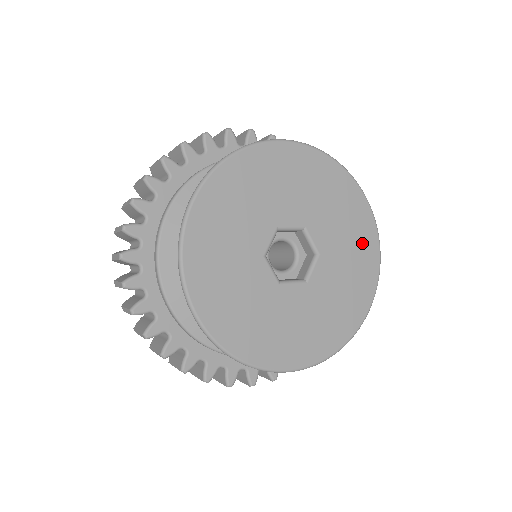
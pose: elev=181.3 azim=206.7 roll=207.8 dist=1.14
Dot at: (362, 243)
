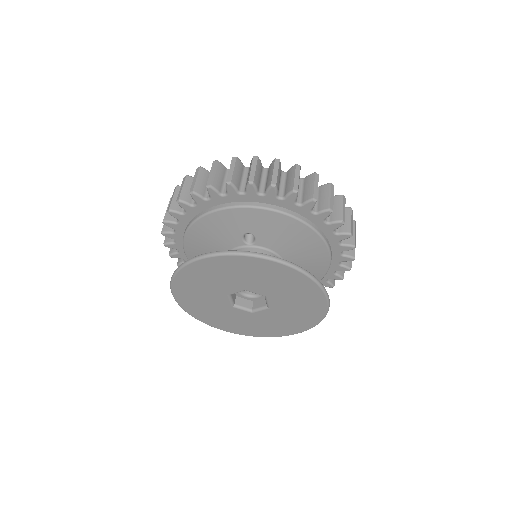
Dot at: (295, 283)
